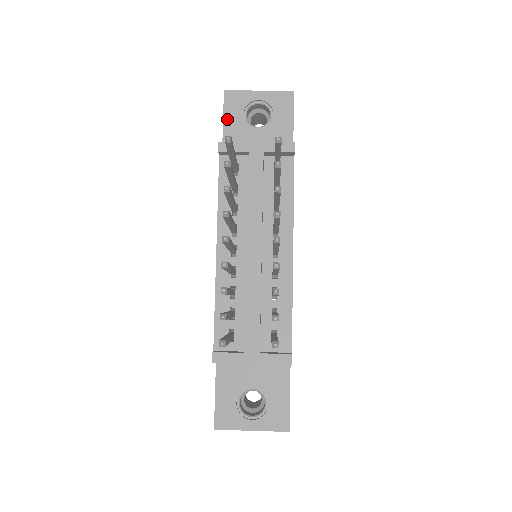
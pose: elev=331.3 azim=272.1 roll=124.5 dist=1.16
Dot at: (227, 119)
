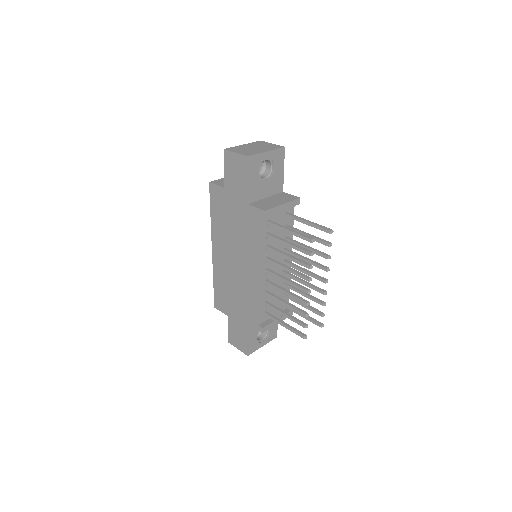
Dot at: (250, 178)
